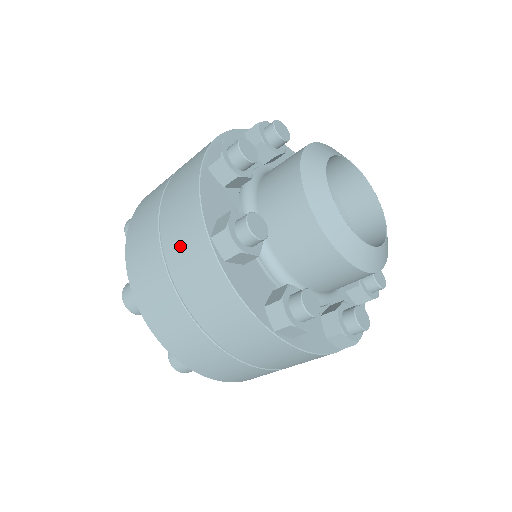
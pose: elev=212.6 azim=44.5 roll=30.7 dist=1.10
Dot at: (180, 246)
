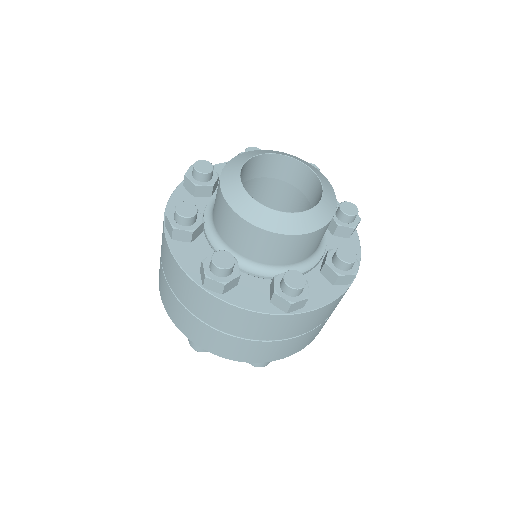
Dot at: (192, 301)
